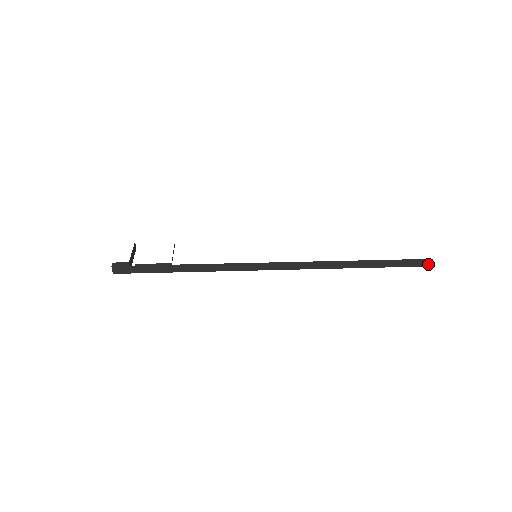
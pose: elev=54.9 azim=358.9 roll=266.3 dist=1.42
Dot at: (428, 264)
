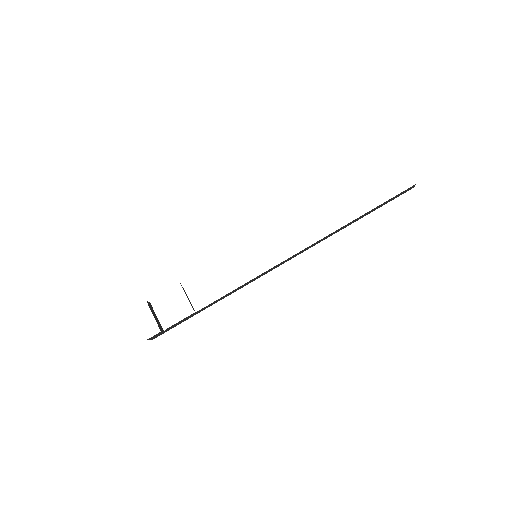
Dot at: (411, 188)
